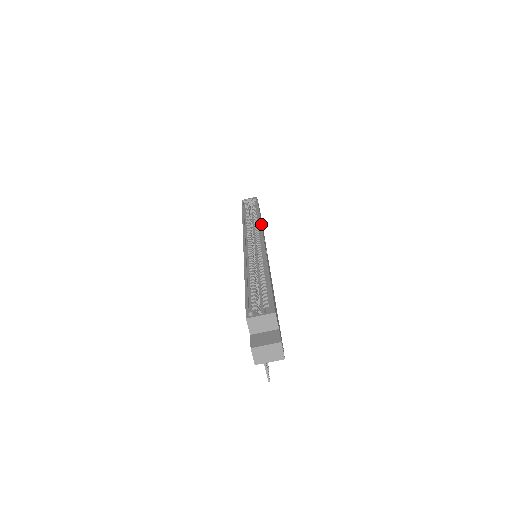
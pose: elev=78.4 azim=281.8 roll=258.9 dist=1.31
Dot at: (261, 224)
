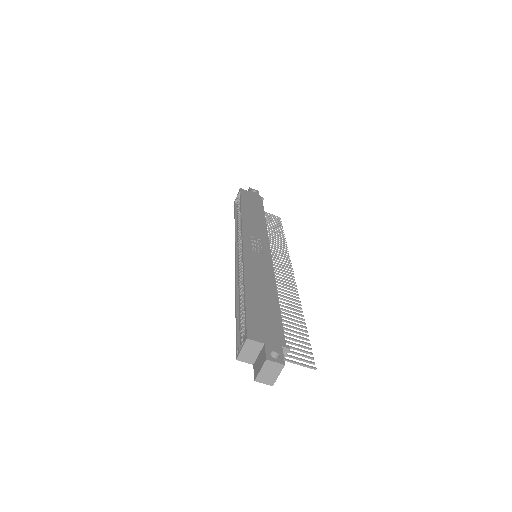
Dot at: (242, 224)
